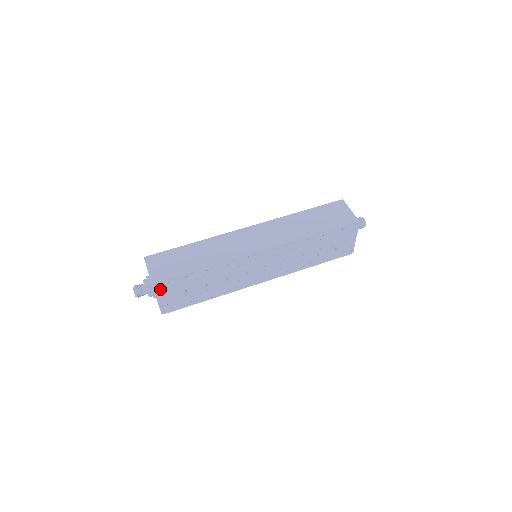
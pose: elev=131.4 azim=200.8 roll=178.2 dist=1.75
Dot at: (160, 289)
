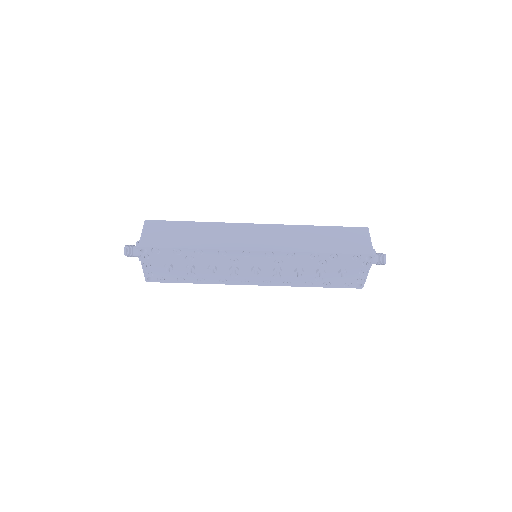
Dot at: (146, 255)
